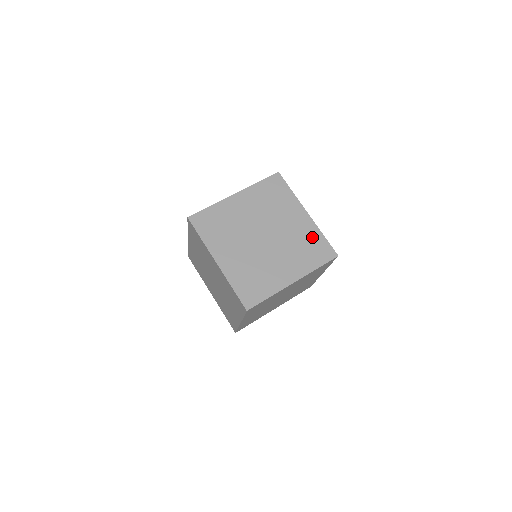
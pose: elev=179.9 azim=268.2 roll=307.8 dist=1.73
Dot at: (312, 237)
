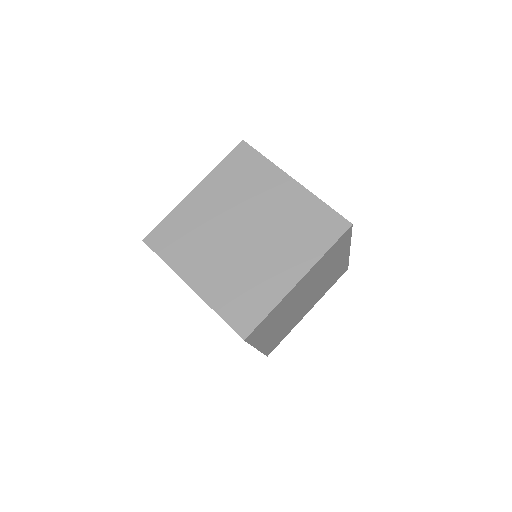
Dot at: (309, 211)
